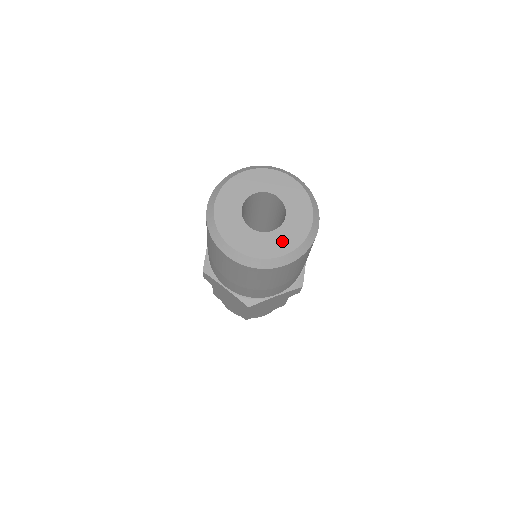
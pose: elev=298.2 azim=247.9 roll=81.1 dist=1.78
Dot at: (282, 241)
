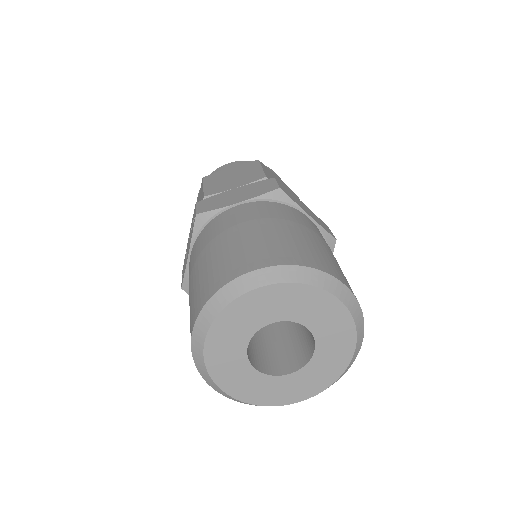
Dot at: (335, 350)
